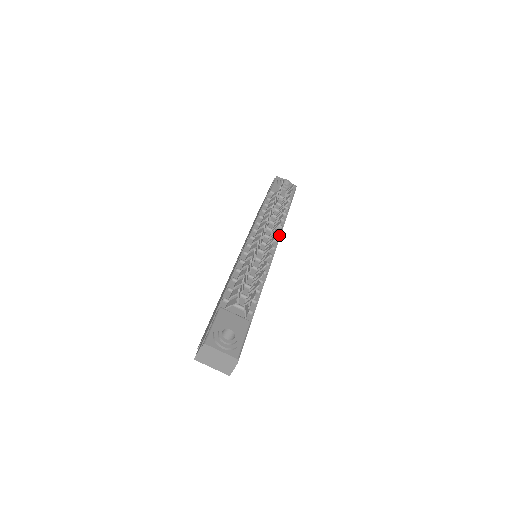
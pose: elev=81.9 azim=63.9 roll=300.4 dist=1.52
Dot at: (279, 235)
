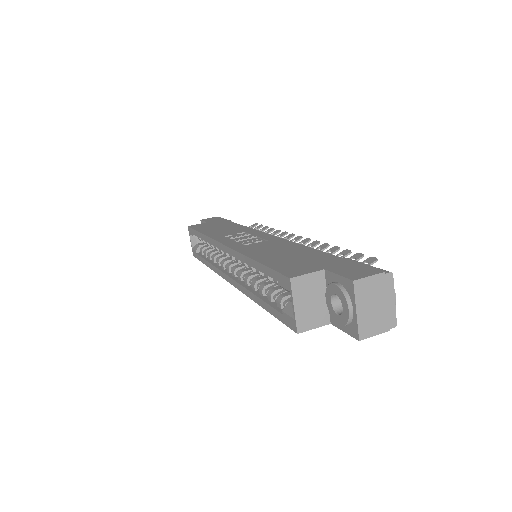
Dot at: occluded
